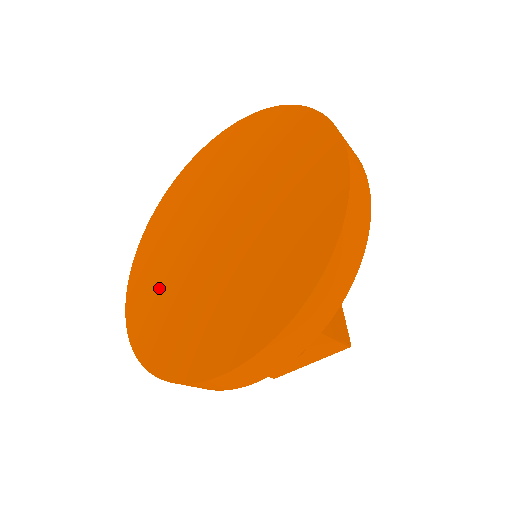
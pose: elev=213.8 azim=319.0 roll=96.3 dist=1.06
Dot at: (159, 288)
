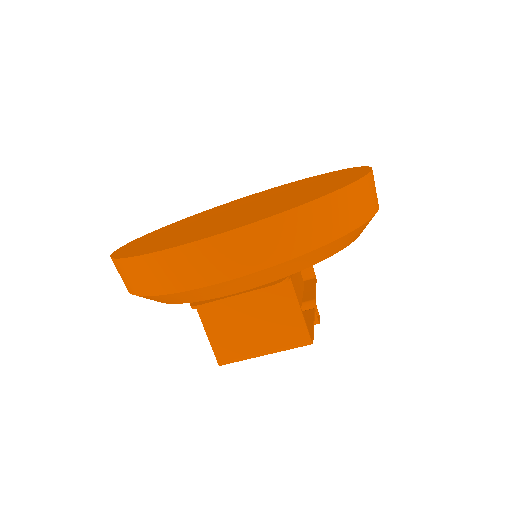
Dot at: (163, 235)
